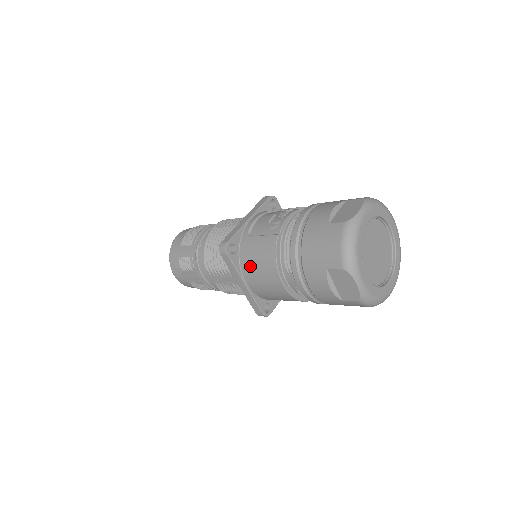
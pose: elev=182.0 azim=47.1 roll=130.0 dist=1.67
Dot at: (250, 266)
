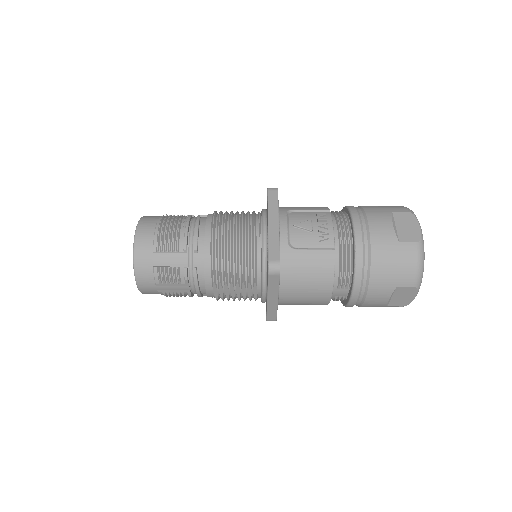
Dot at: (295, 282)
